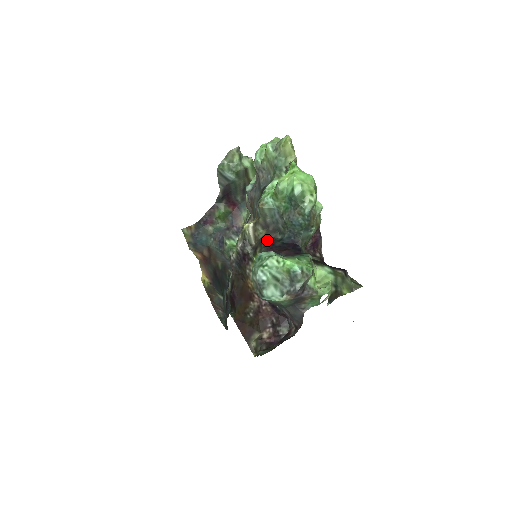
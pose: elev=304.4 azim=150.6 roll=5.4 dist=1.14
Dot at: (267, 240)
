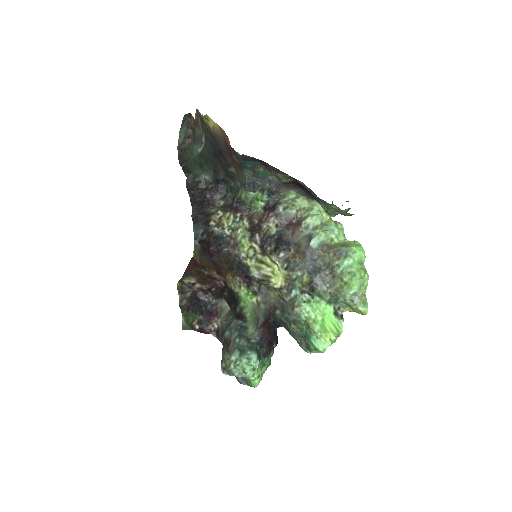
Dot at: (270, 306)
